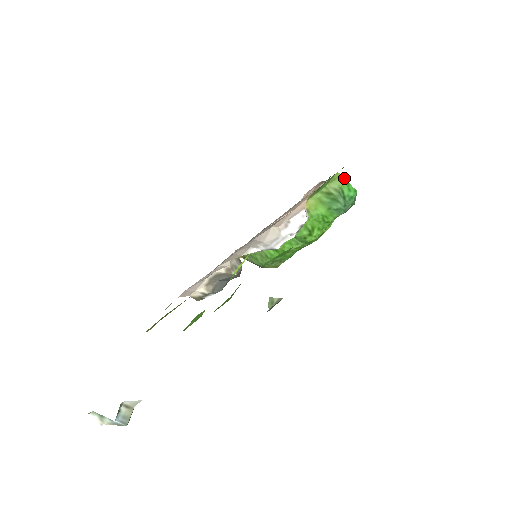
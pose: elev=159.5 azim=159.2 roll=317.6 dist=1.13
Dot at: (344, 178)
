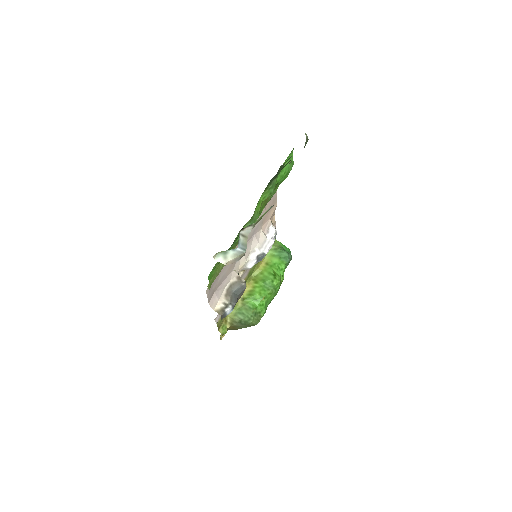
Dot at: (280, 242)
